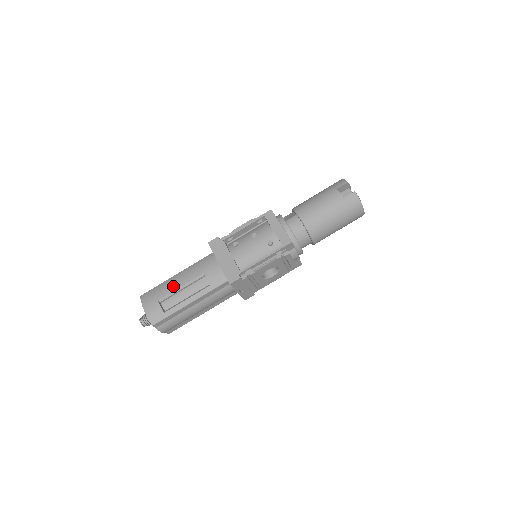
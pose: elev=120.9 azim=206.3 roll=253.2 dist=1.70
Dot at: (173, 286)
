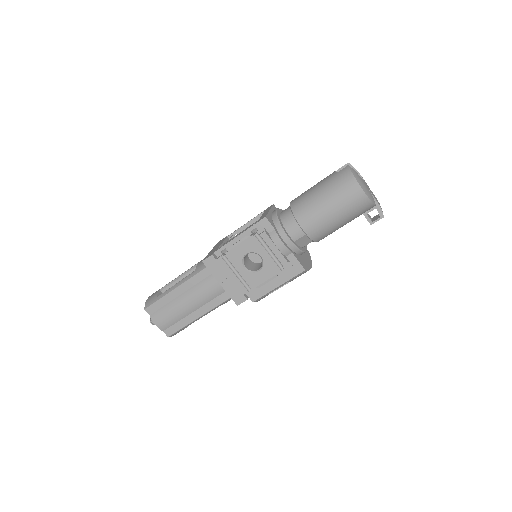
Dot at: occluded
